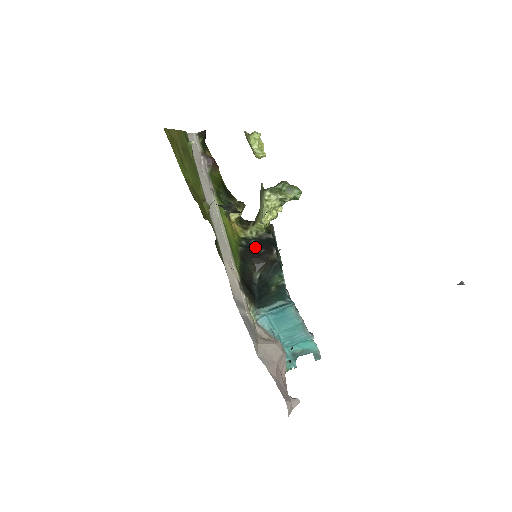
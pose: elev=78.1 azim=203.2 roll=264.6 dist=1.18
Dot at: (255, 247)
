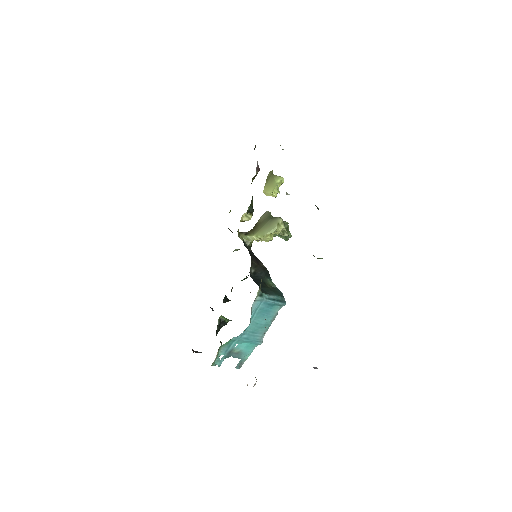
Dot at: occluded
